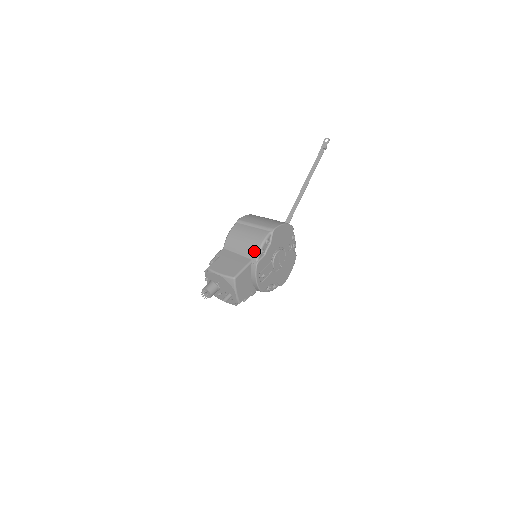
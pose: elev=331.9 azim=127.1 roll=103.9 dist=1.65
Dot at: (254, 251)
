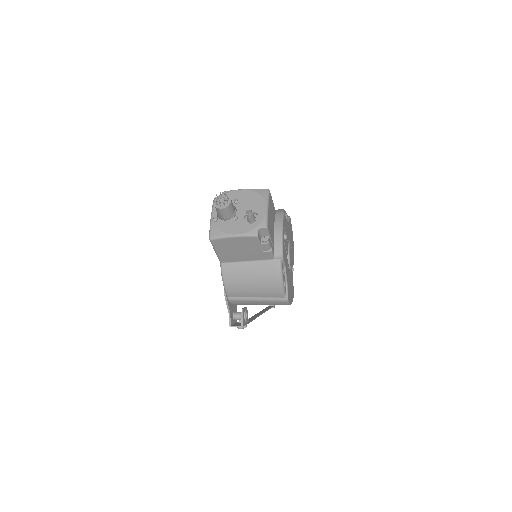
Dot at: (276, 210)
